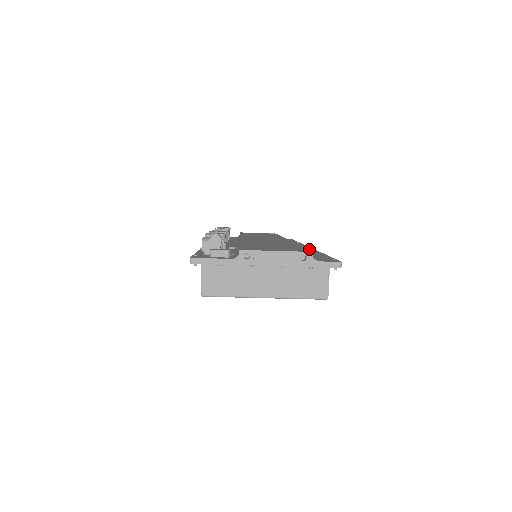
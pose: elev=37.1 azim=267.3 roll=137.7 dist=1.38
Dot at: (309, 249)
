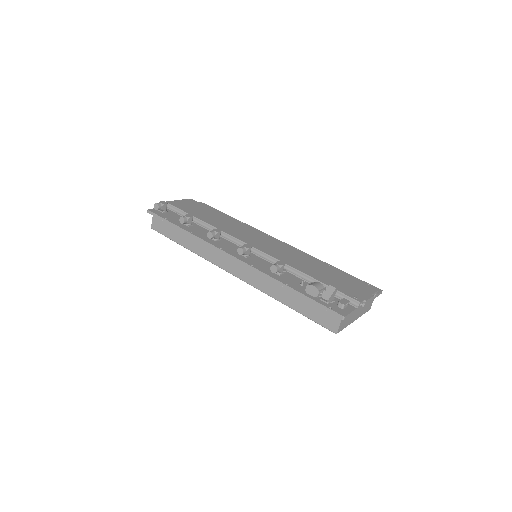
Dot at: occluded
